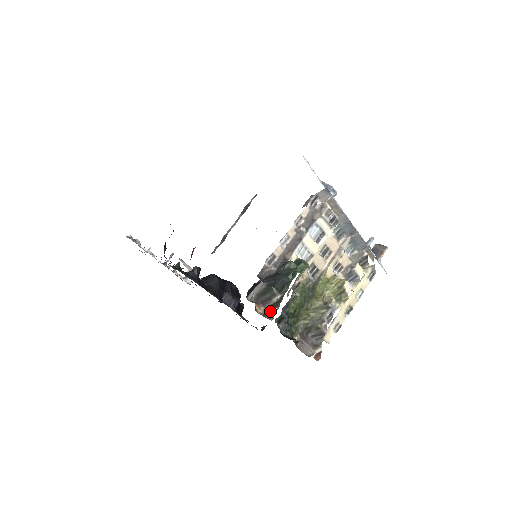
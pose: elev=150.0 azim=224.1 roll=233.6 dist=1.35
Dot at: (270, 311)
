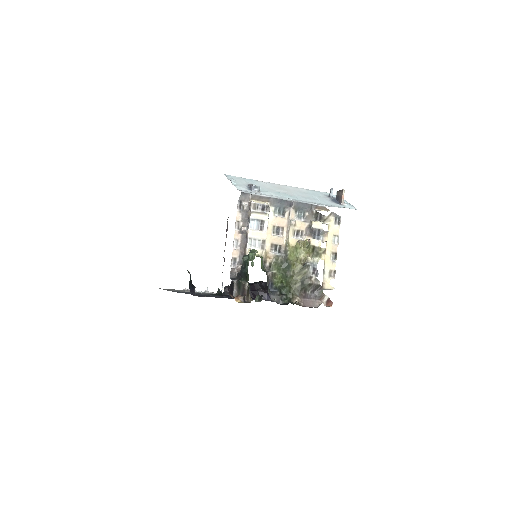
Dot at: (248, 297)
